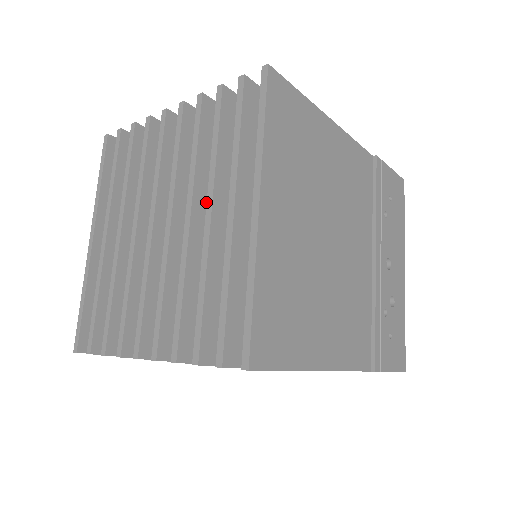
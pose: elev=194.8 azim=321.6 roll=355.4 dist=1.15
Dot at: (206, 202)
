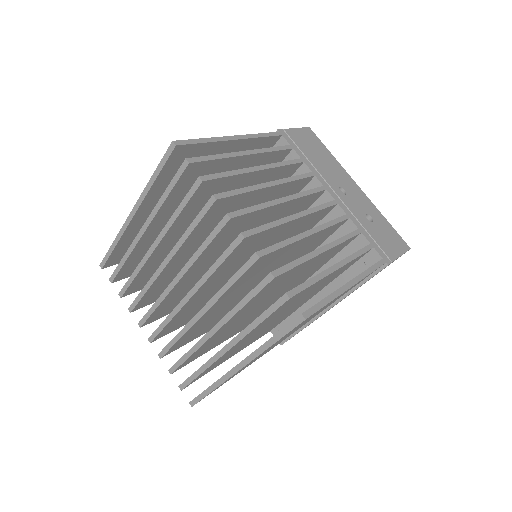
Dot at: (221, 302)
